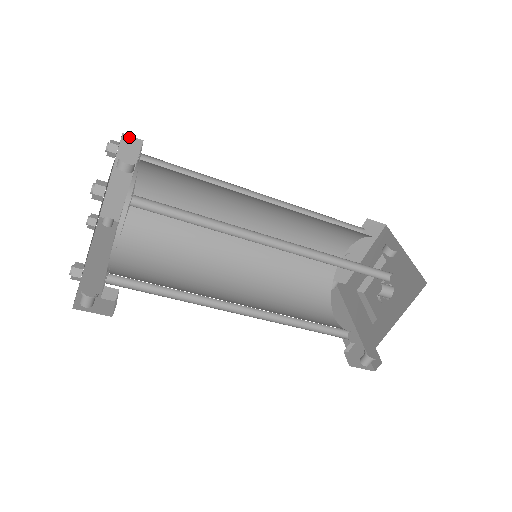
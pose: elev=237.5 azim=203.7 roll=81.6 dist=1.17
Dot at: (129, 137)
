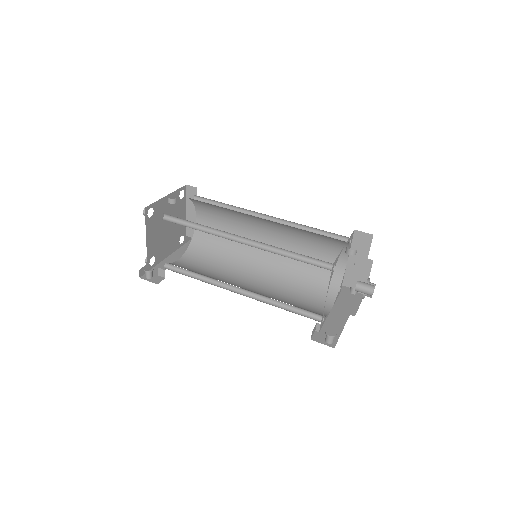
Dot at: (190, 186)
